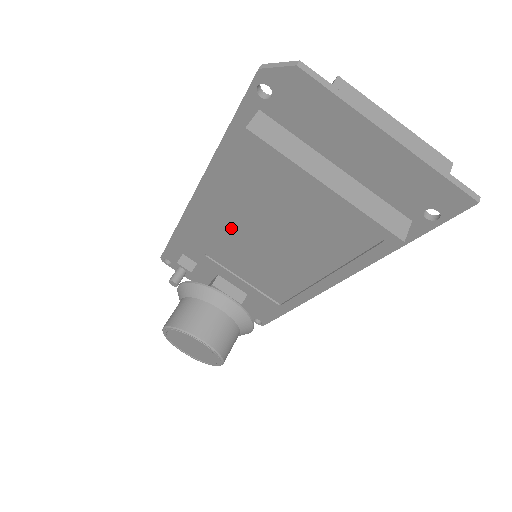
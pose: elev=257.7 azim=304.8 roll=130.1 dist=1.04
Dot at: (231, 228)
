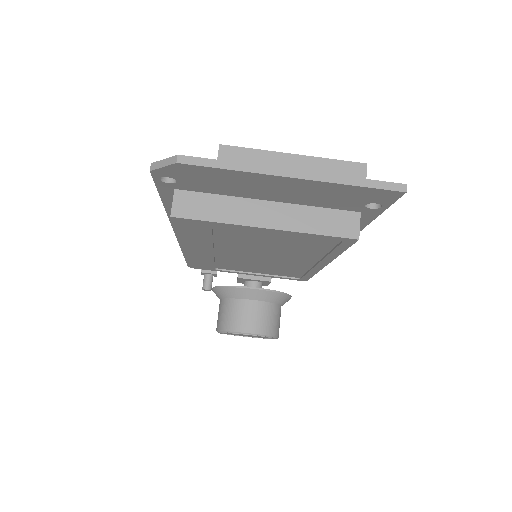
Dot at: (219, 255)
